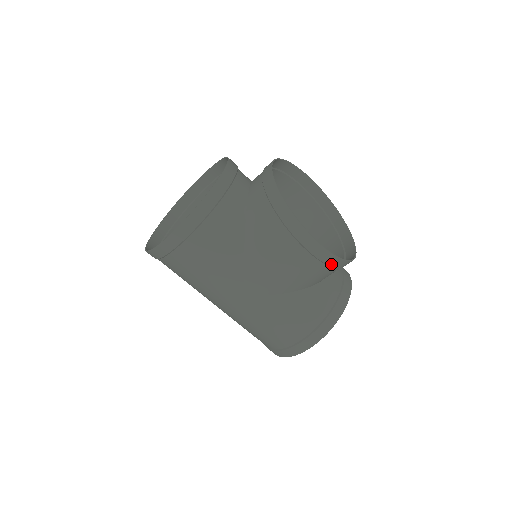
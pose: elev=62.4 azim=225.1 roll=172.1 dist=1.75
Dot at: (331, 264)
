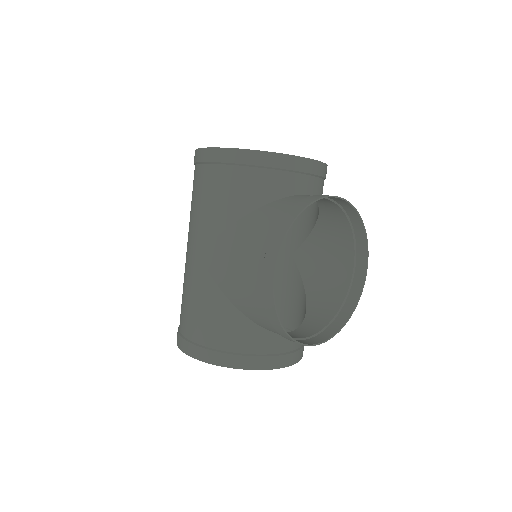
Dot at: (268, 311)
